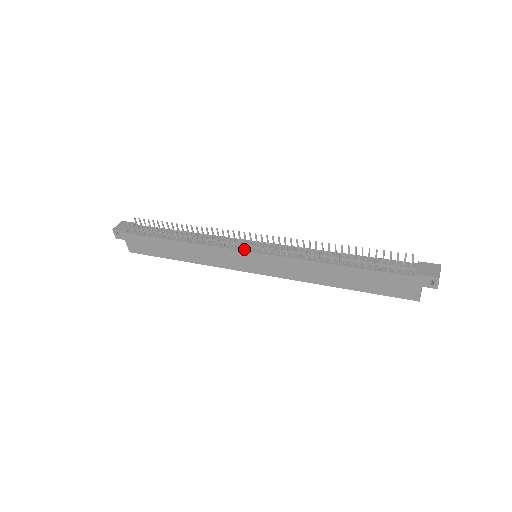
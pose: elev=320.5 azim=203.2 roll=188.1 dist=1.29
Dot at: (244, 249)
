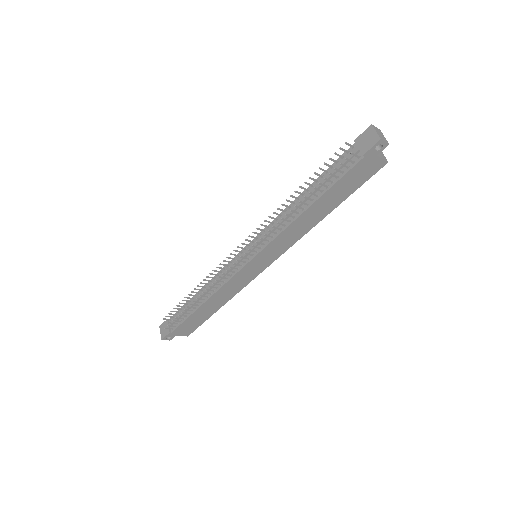
Dot at: (244, 264)
